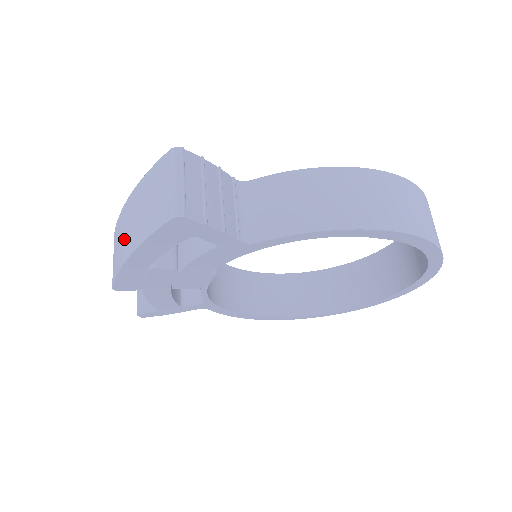
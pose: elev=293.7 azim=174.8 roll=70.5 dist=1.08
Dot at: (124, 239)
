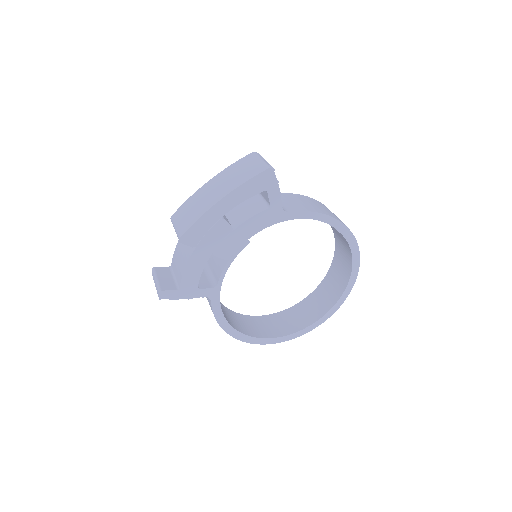
Dot at: (208, 198)
